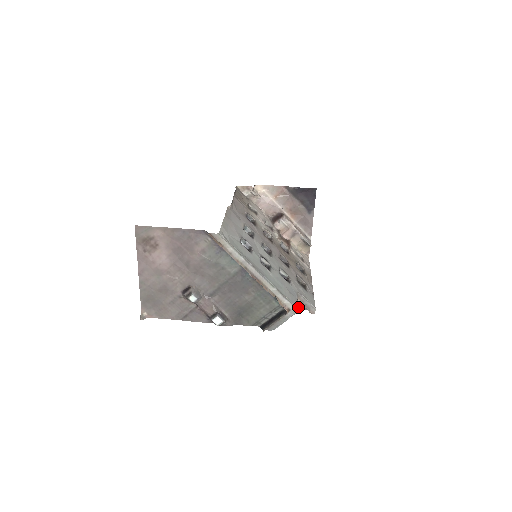
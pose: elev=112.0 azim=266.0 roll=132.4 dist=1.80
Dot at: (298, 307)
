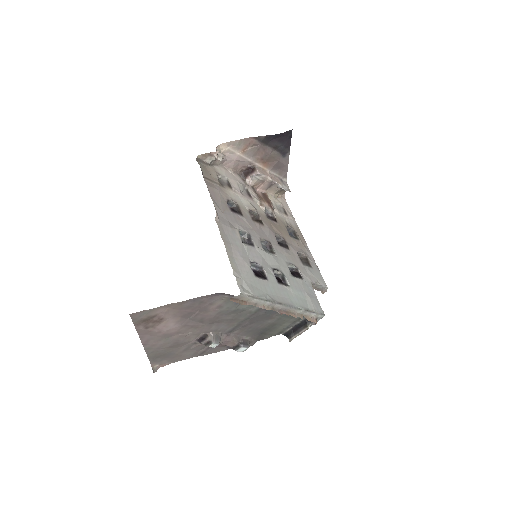
Dot at: occluded
